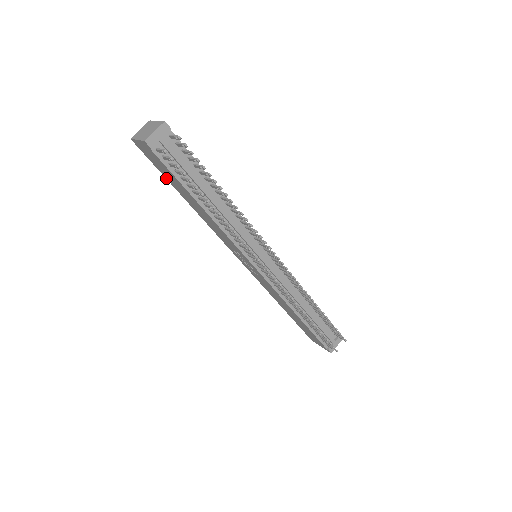
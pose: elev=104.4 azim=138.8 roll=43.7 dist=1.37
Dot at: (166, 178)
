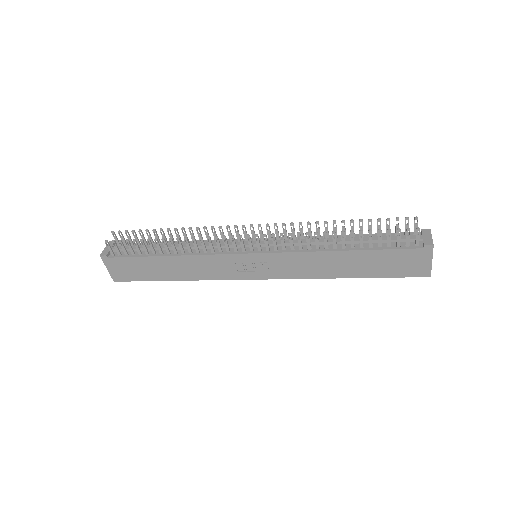
Dot at: (151, 280)
